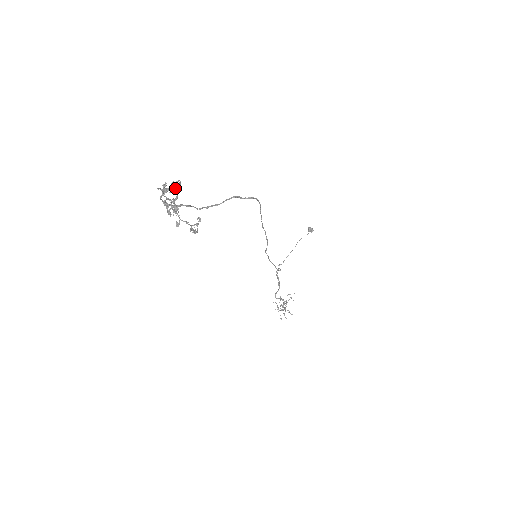
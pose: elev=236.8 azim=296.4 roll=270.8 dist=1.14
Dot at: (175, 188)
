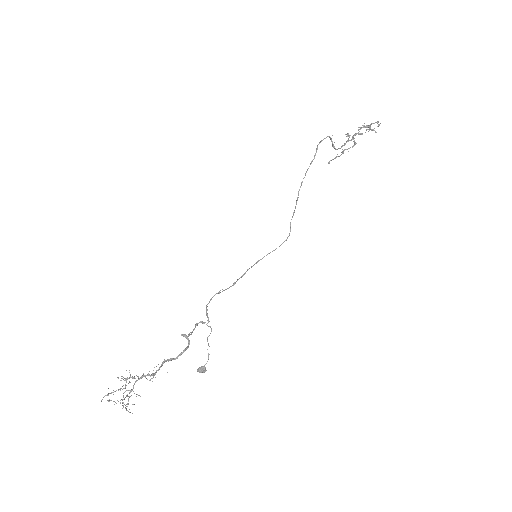
Dot at: occluded
